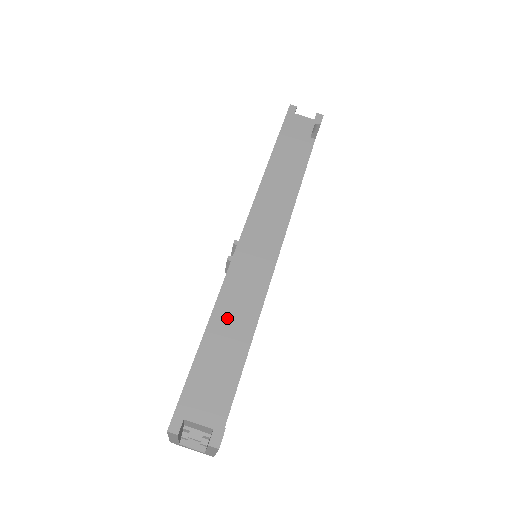
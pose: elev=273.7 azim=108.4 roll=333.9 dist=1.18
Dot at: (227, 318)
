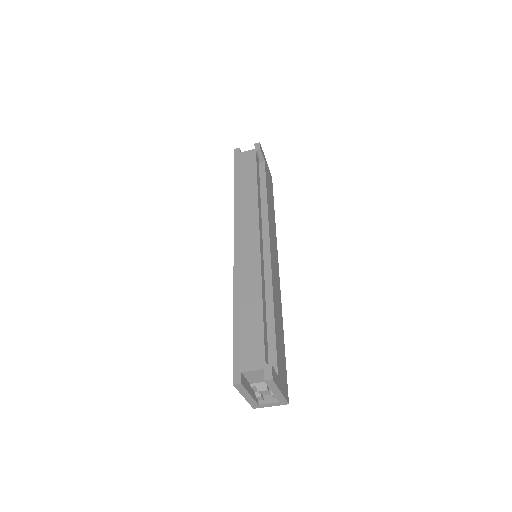
Dot at: (245, 298)
